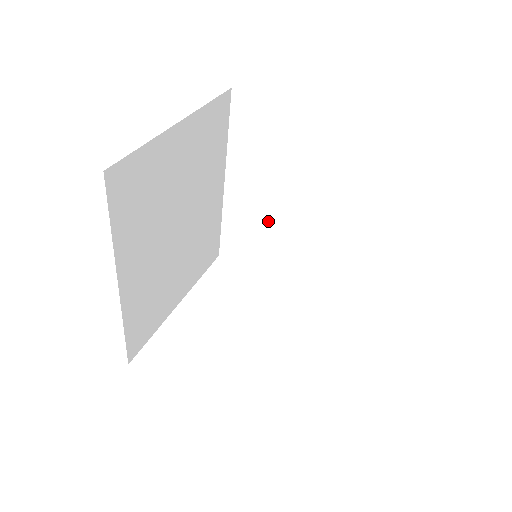
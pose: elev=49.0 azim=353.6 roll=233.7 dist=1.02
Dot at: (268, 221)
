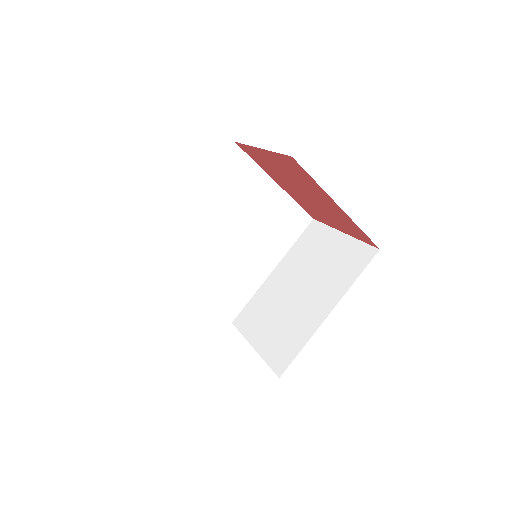
Dot at: (278, 299)
